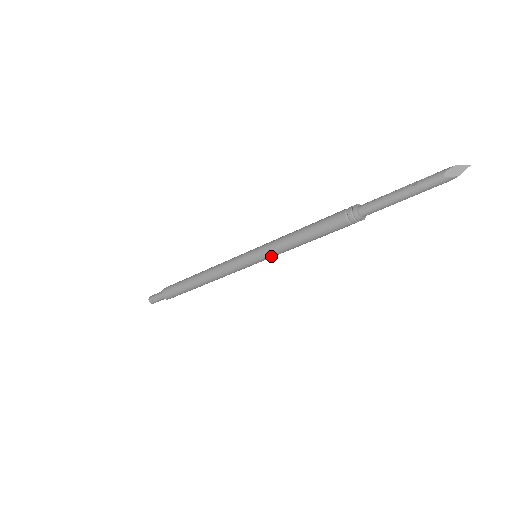
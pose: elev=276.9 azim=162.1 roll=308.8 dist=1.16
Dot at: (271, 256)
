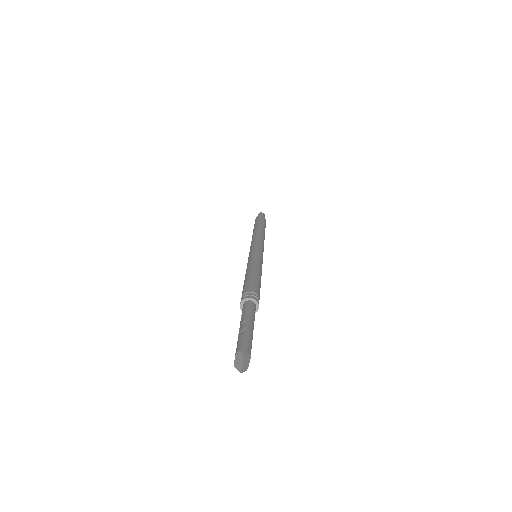
Dot at: occluded
